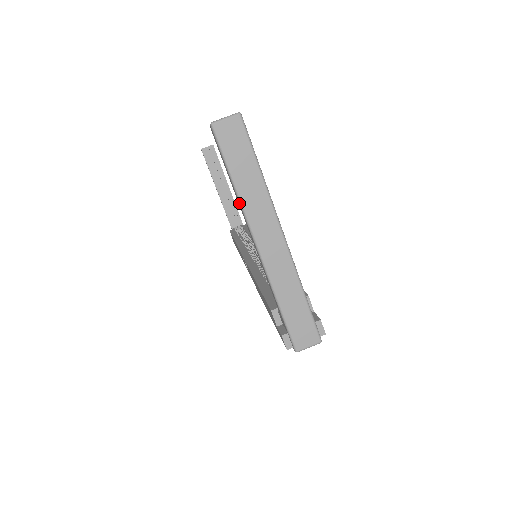
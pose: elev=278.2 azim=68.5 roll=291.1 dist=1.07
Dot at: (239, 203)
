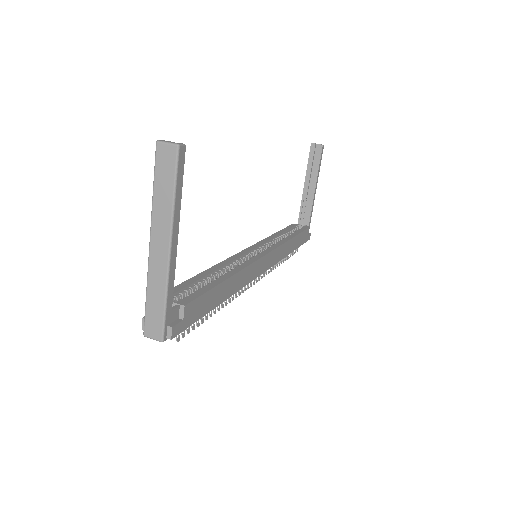
Dot at: (152, 208)
